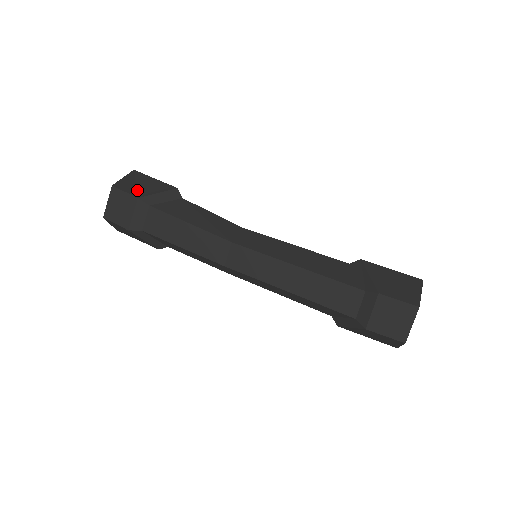
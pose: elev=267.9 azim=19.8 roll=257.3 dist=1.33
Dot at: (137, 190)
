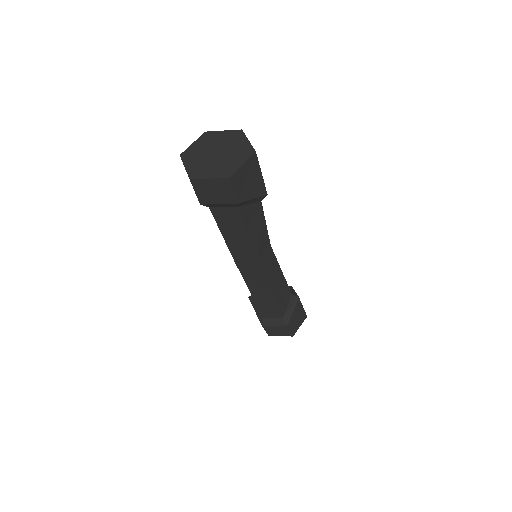
Dot at: (243, 191)
